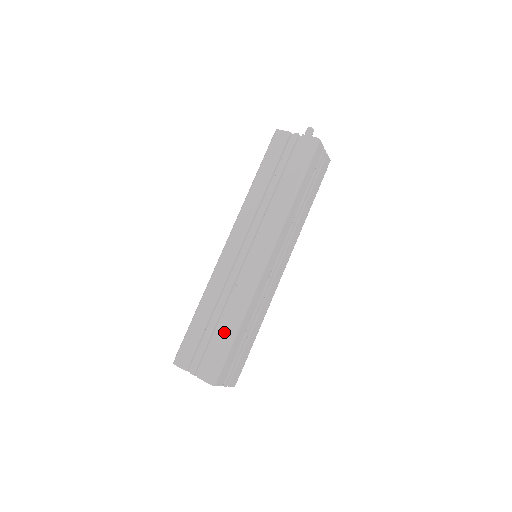
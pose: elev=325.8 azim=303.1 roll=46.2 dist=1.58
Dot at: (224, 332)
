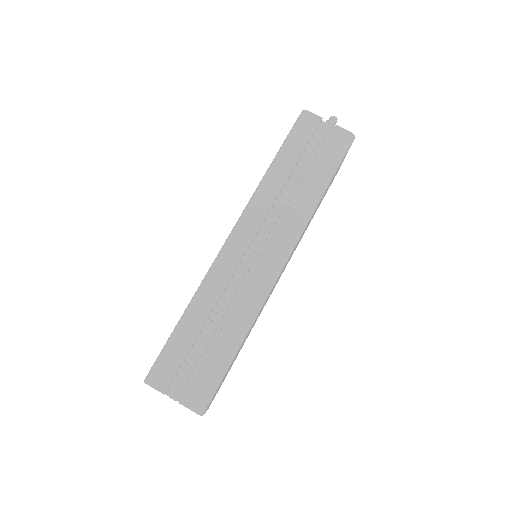
Dot at: occluded
